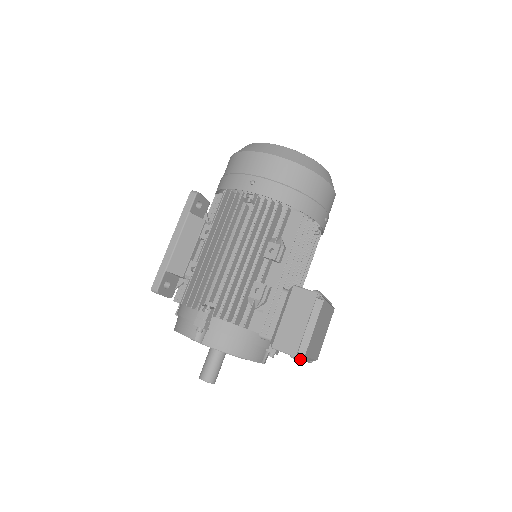
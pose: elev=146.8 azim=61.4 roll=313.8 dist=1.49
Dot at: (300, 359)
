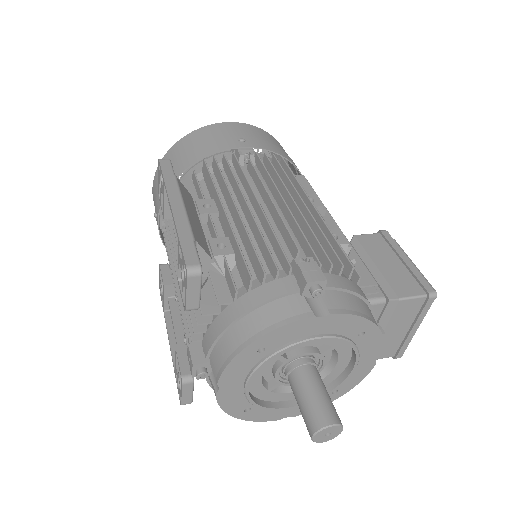
Dot at: (424, 314)
